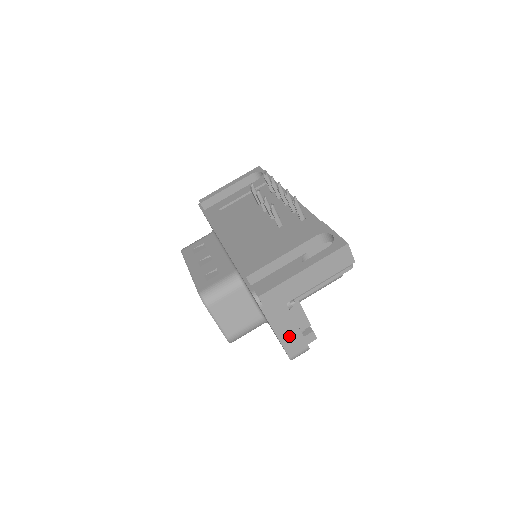
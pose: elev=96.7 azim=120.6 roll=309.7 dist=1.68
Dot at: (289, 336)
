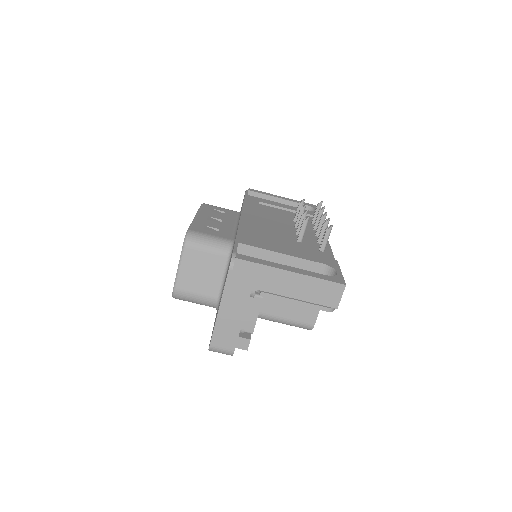
Dot at: (228, 323)
